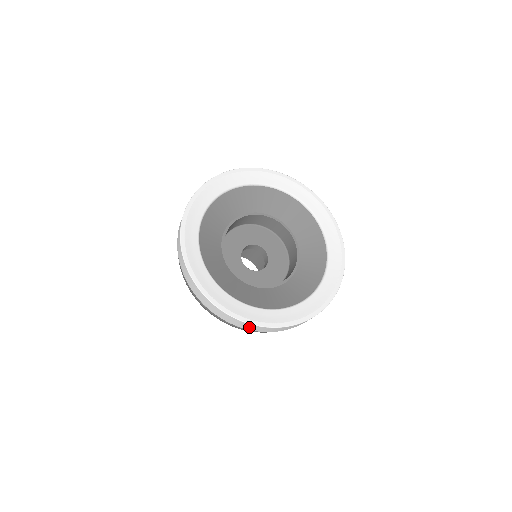
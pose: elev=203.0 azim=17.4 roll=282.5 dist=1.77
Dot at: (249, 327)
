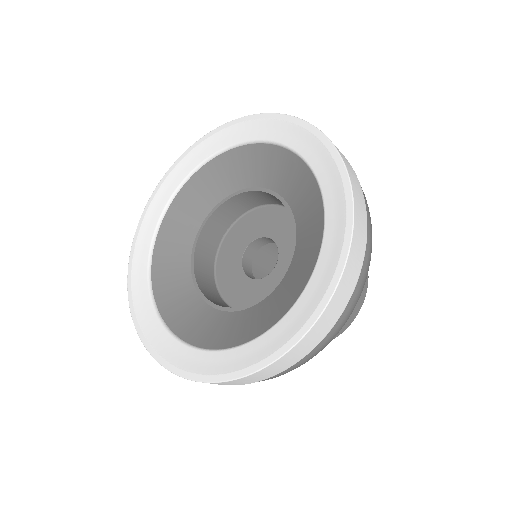
Dot at: occluded
